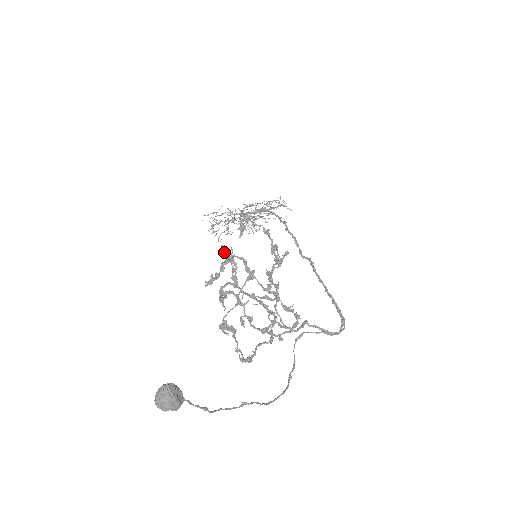
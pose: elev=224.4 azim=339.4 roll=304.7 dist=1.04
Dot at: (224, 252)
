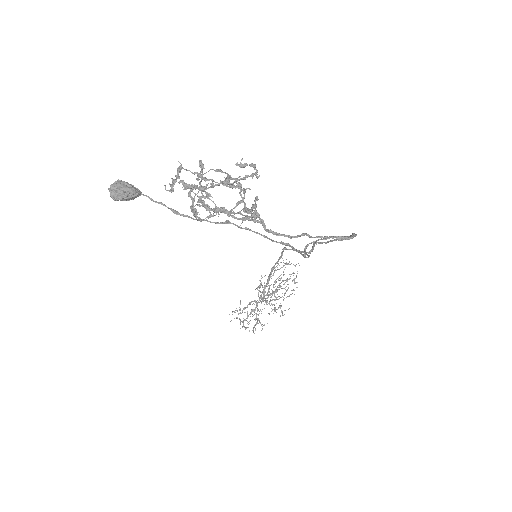
Dot at: (183, 184)
